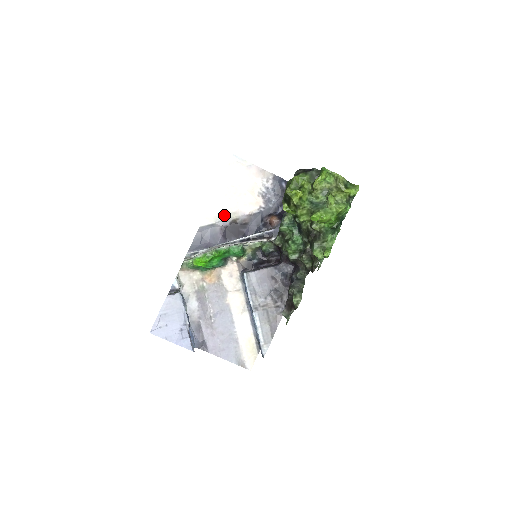
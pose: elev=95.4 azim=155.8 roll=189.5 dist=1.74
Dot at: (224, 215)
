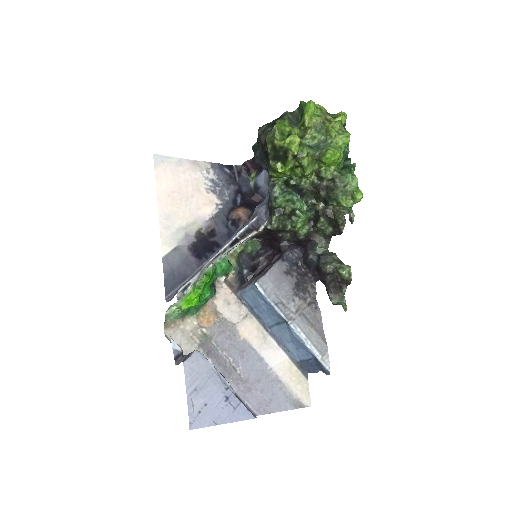
Dot at: (183, 230)
